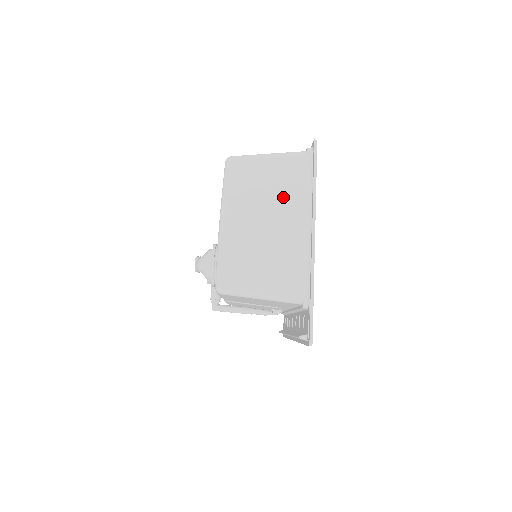
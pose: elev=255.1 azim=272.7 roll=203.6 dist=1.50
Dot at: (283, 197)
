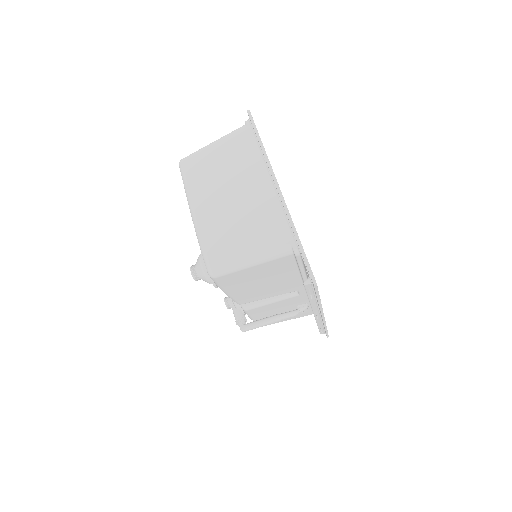
Dot at: (238, 169)
